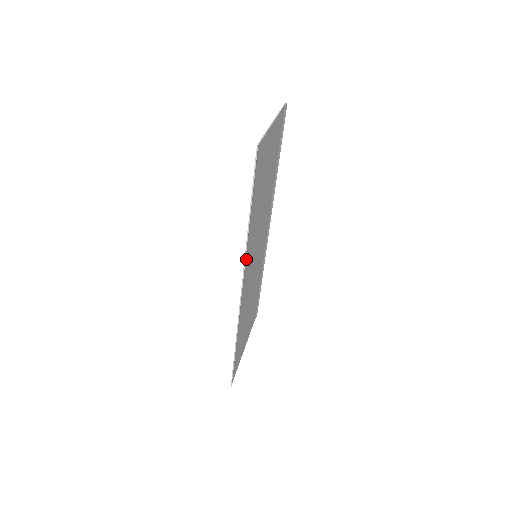
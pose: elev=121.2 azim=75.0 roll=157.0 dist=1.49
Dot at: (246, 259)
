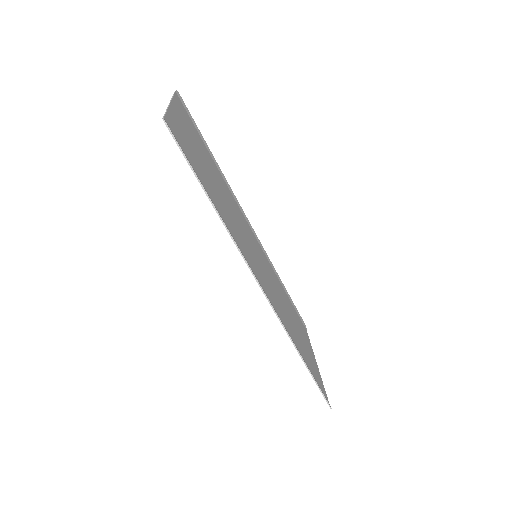
Dot at: (243, 255)
